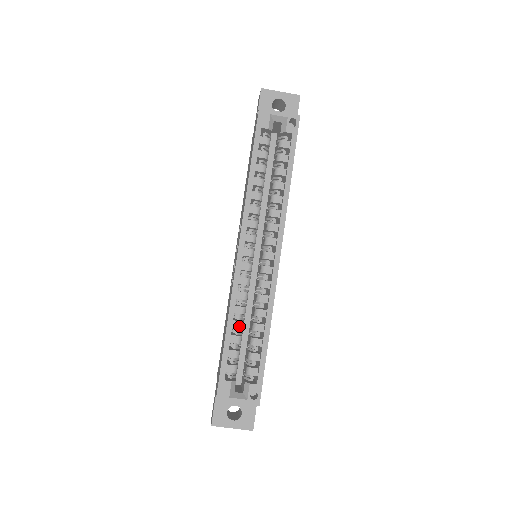
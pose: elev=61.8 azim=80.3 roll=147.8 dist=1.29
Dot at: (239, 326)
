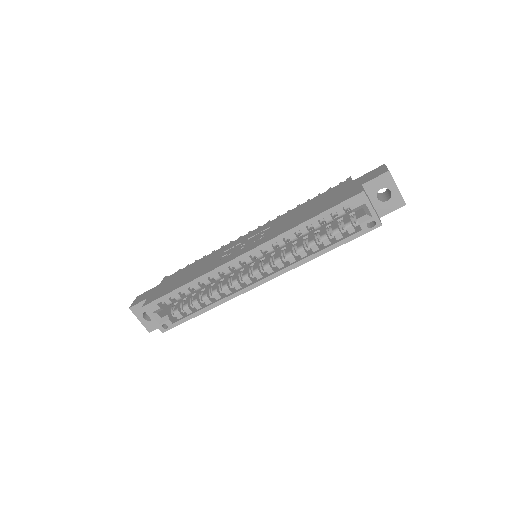
Dot at: (196, 288)
